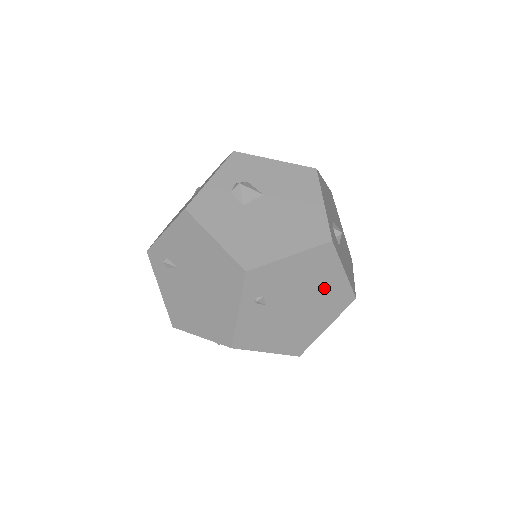
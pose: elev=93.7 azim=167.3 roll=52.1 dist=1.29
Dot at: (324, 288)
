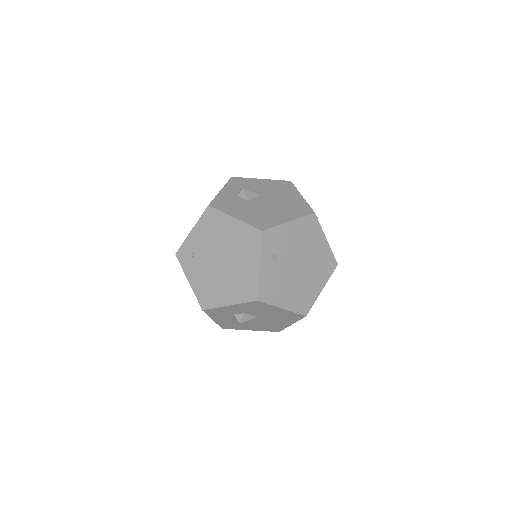
Dot at: (315, 252)
